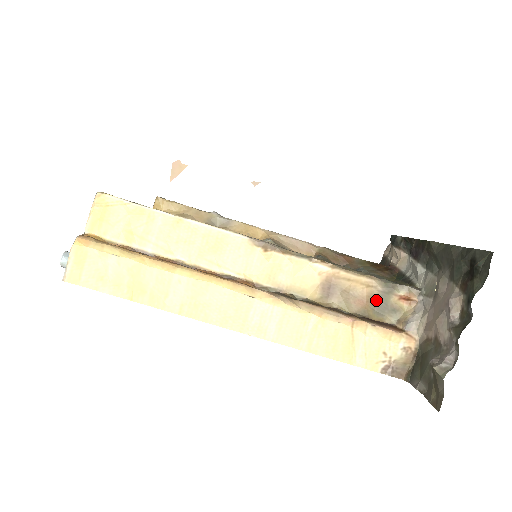
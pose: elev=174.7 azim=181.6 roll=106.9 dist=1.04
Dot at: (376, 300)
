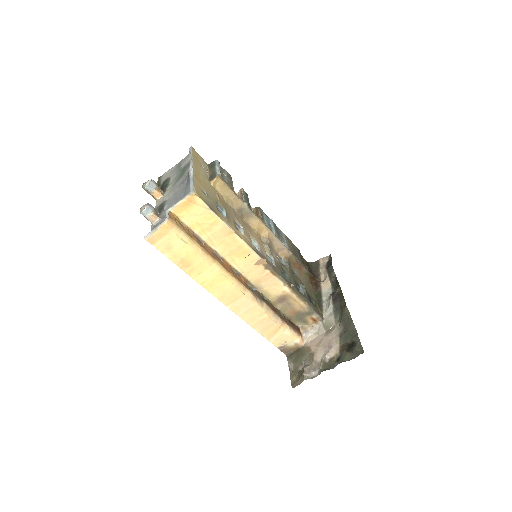
Dot at: (300, 314)
